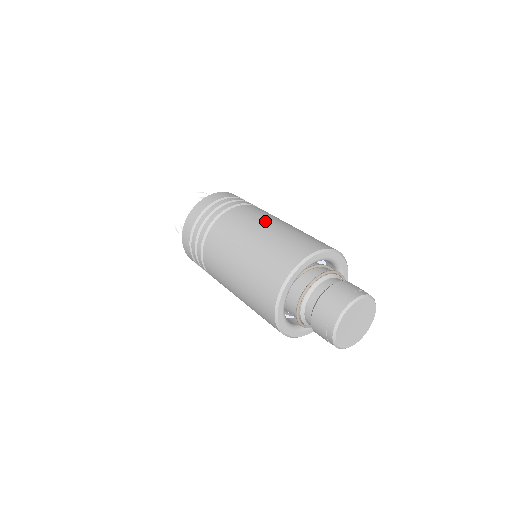
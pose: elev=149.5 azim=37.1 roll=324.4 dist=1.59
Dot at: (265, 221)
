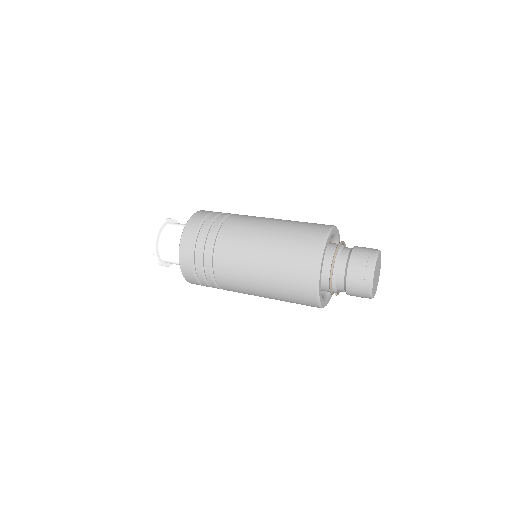
Dot at: occluded
